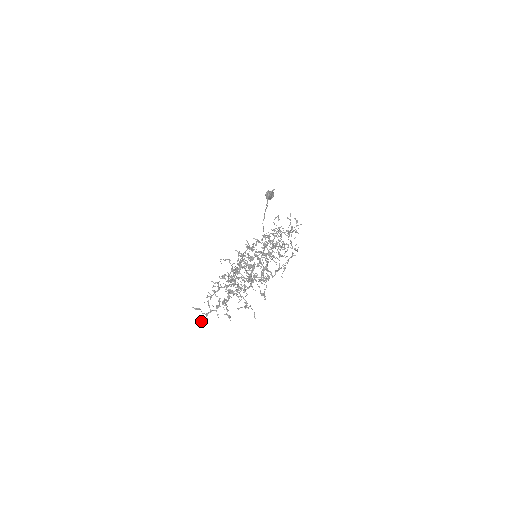
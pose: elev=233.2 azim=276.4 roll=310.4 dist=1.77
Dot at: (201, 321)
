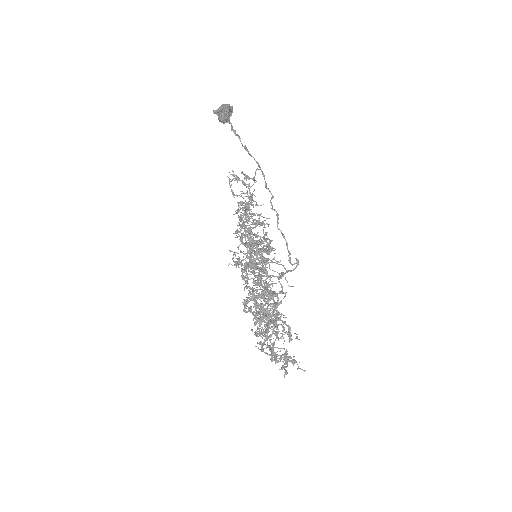
Dot at: occluded
